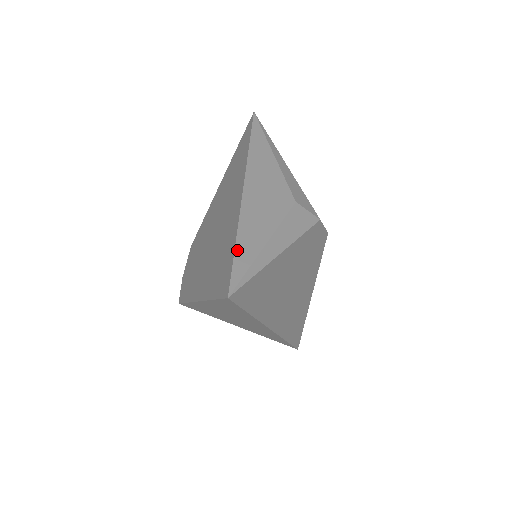
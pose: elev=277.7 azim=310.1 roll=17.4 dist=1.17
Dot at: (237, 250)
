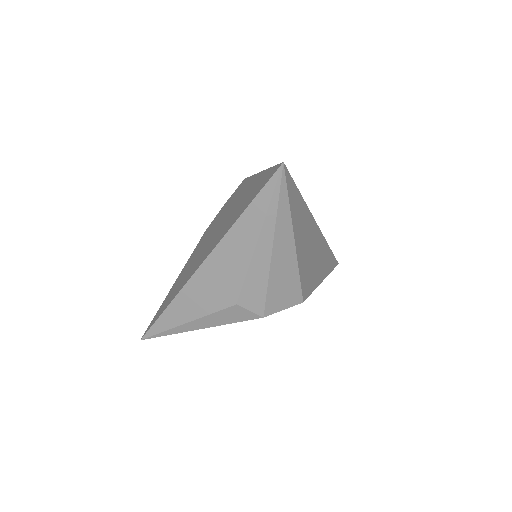
Dot at: (161, 317)
